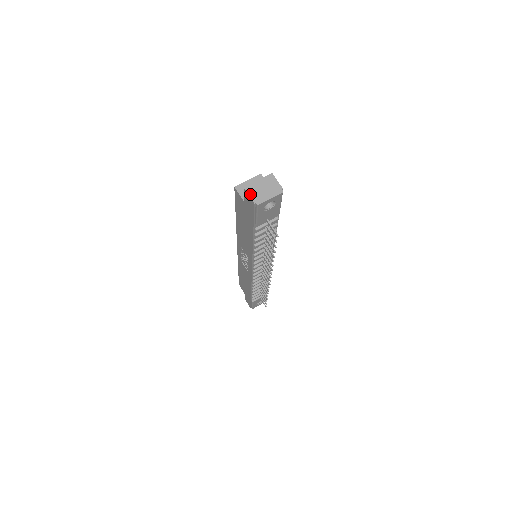
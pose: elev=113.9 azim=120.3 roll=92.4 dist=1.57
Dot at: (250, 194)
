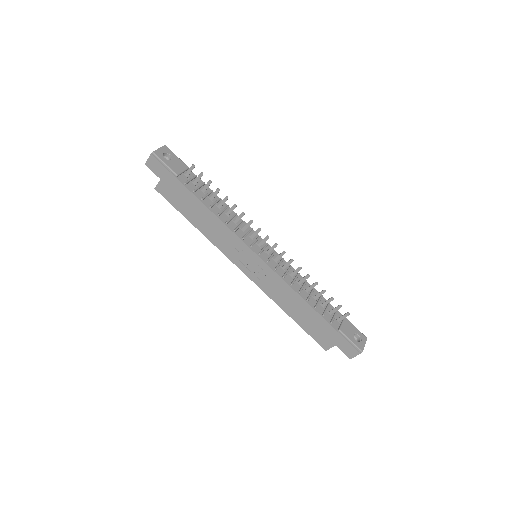
Dot at: (148, 159)
